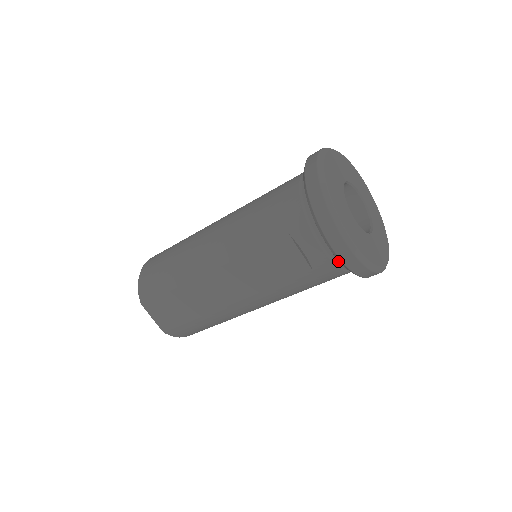
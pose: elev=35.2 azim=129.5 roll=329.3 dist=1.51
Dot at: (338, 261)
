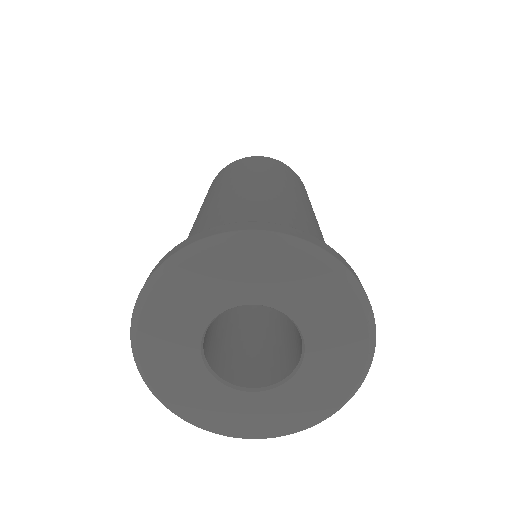
Dot at: occluded
